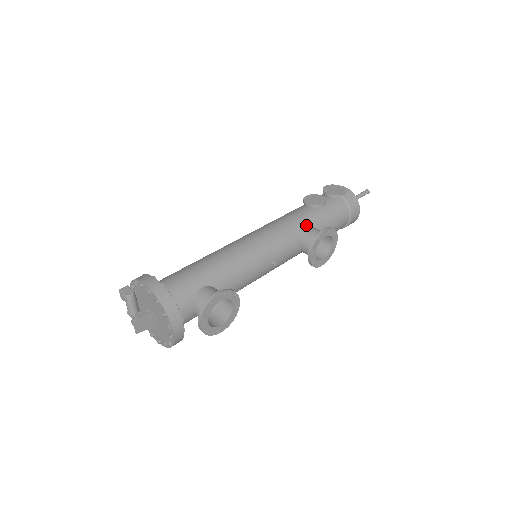
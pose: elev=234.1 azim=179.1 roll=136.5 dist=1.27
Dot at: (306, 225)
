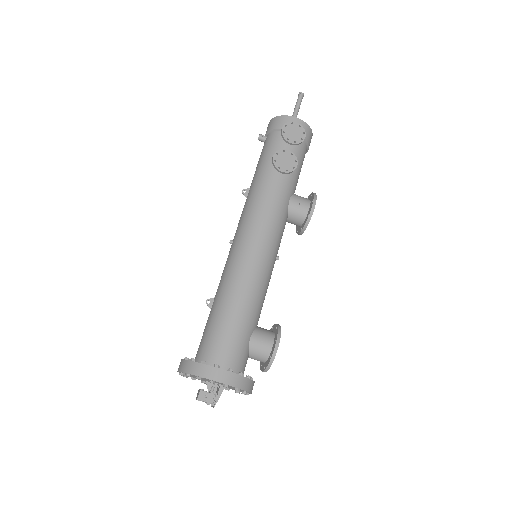
Dot at: (288, 199)
